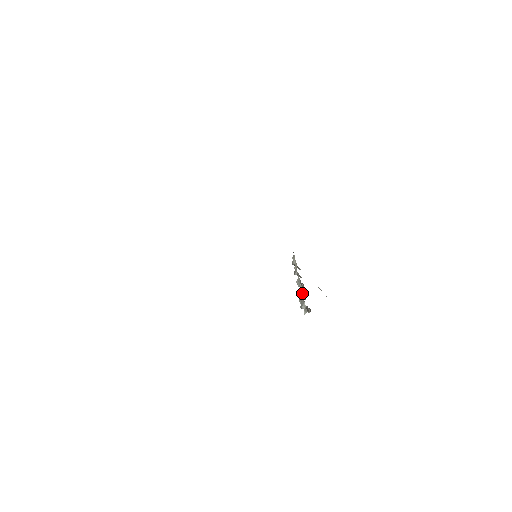
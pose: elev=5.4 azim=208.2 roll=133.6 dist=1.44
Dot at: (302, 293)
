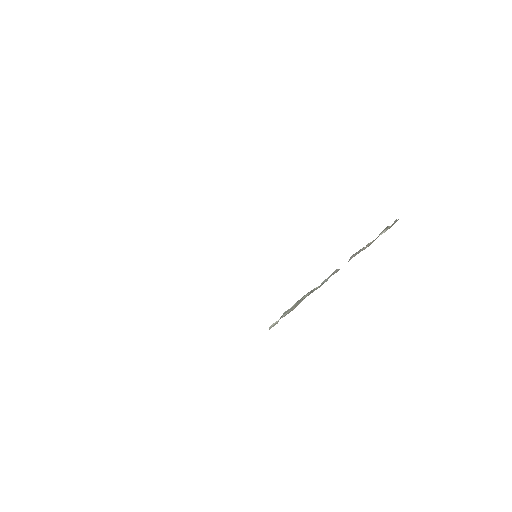
Dot at: (300, 302)
